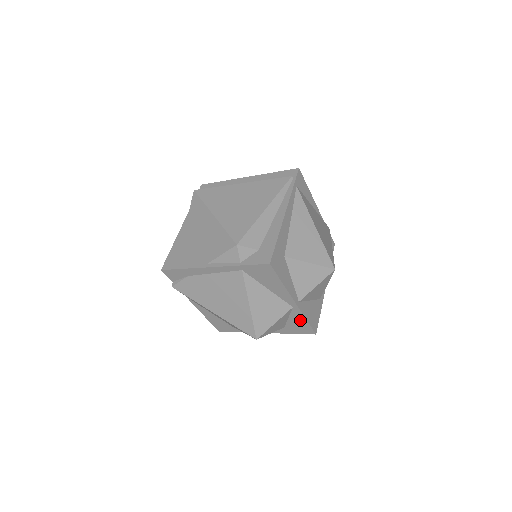
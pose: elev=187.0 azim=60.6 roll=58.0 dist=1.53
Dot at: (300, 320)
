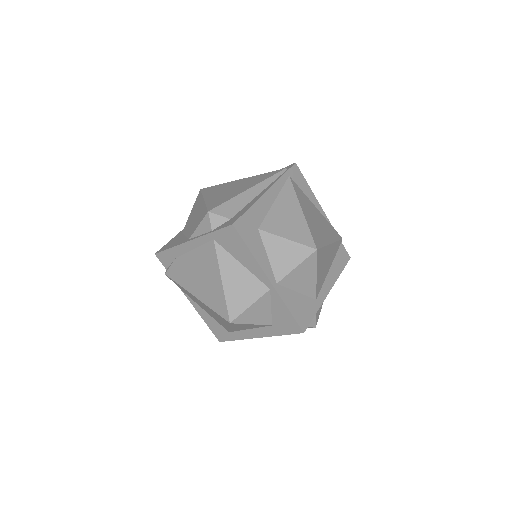
Dot at: (282, 310)
